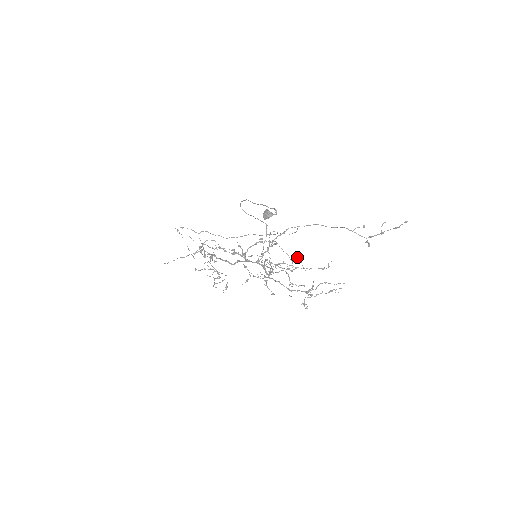
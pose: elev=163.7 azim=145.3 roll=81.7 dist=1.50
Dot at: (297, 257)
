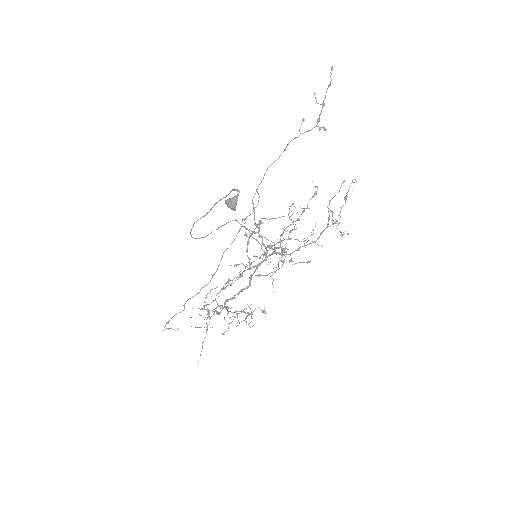
Dot at: occluded
